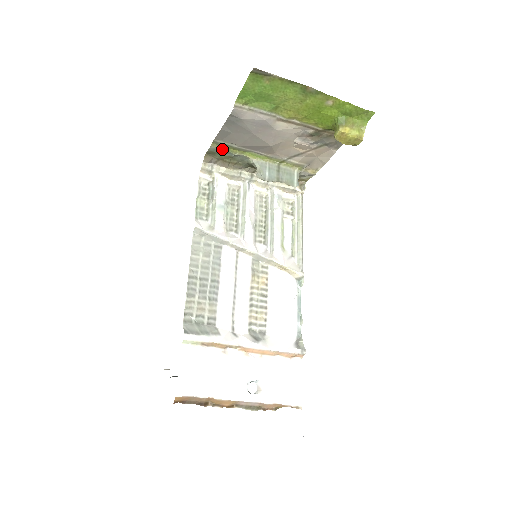
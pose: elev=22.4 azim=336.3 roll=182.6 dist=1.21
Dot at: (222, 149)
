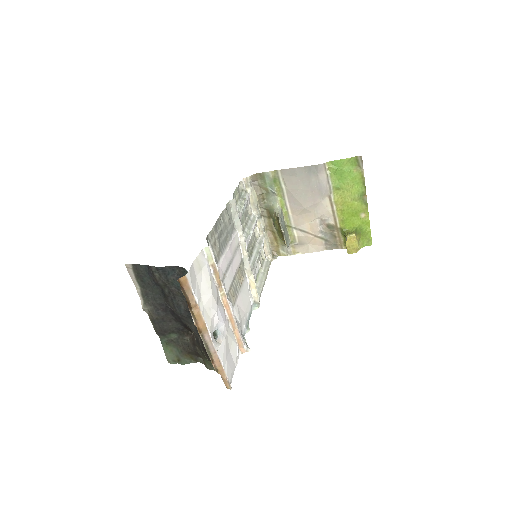
Dot at: (273, 181)
